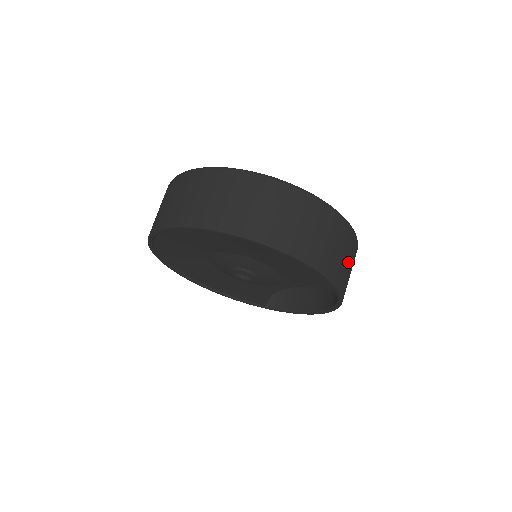
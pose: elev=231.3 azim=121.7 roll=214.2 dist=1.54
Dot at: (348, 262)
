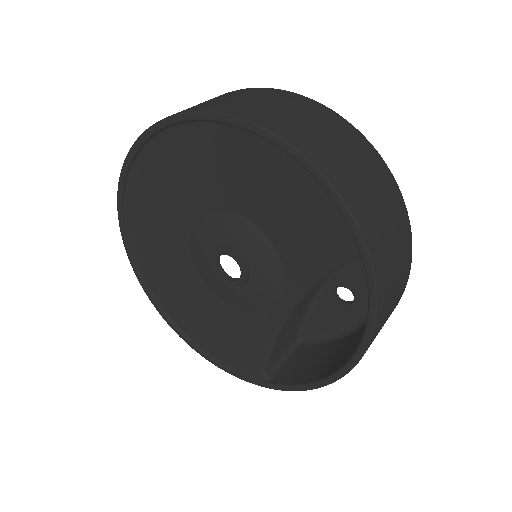
Dot at: (389, 228)
